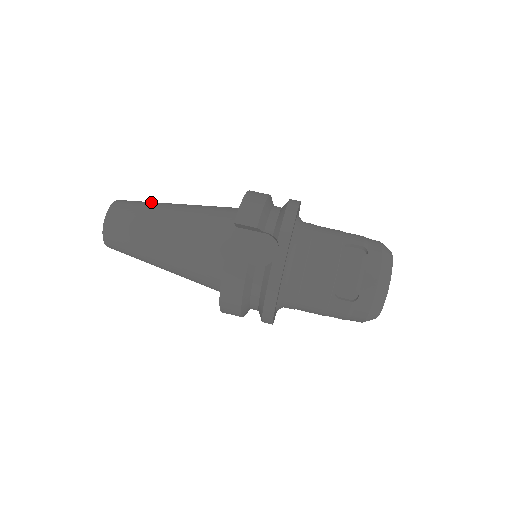
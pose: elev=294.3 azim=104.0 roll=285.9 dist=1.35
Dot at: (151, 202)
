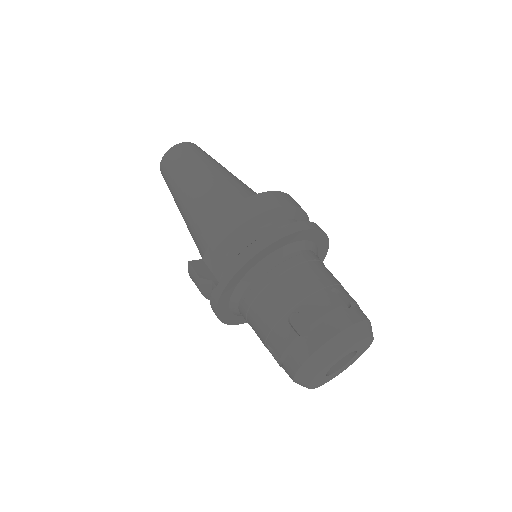
Dot at: (196, 159)
